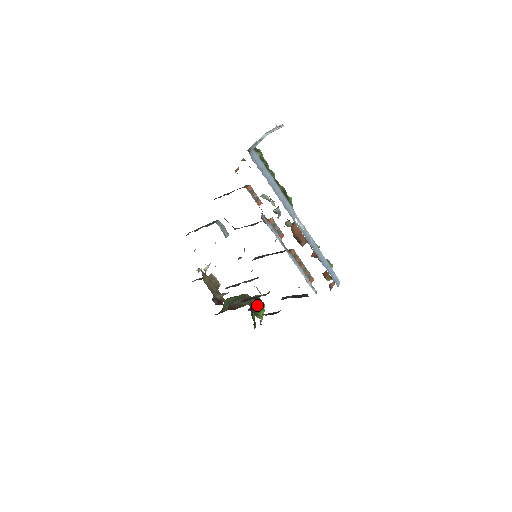
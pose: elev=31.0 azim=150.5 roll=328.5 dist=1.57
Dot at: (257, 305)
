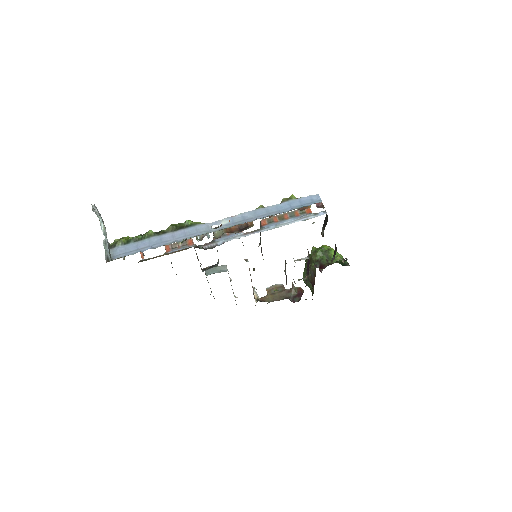
Dot at: (321, 256)
